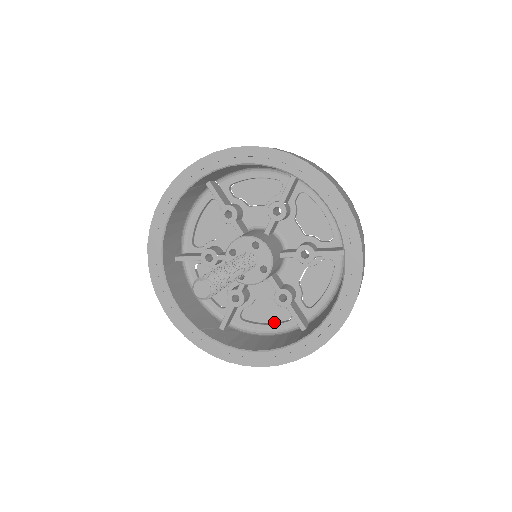
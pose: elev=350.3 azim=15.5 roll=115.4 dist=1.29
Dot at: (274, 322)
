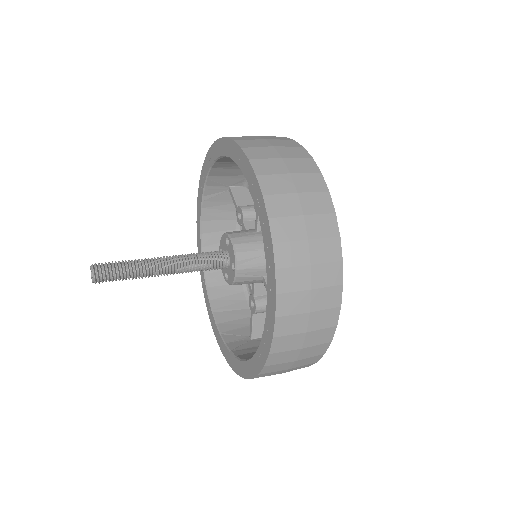
Dot at: occluded
